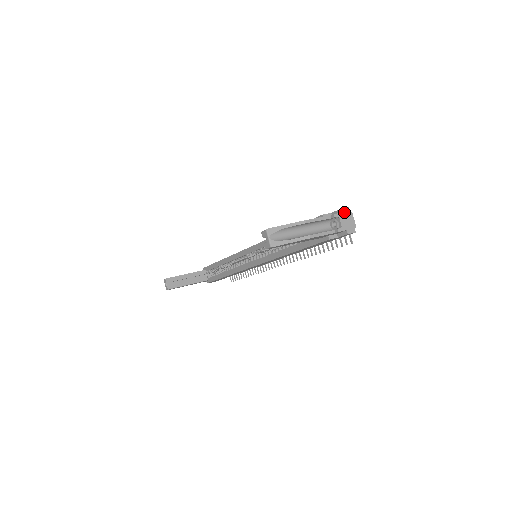
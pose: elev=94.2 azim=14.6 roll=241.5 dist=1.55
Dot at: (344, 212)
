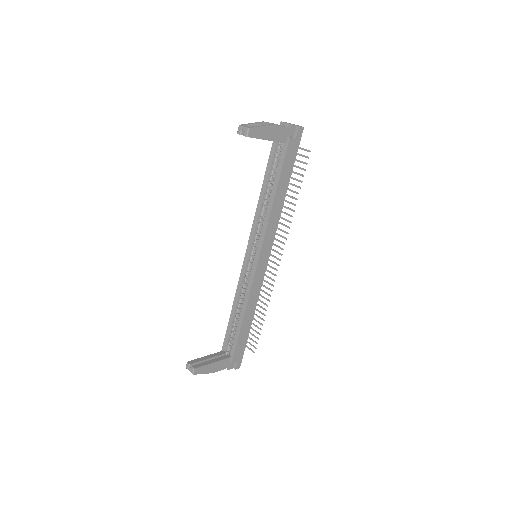
Dot at: occluded
